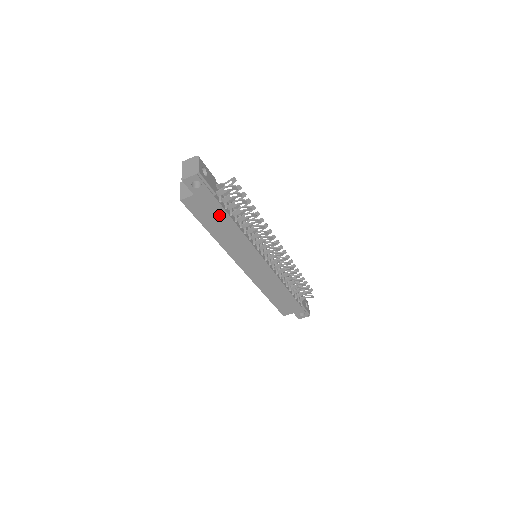
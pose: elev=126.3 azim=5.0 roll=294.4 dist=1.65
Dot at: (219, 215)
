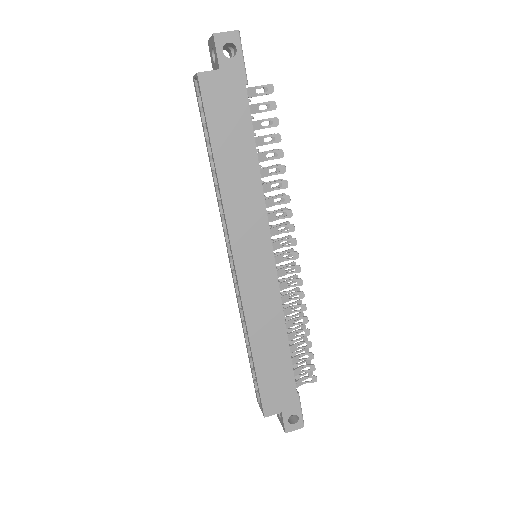
Dot at: (240, 126)
